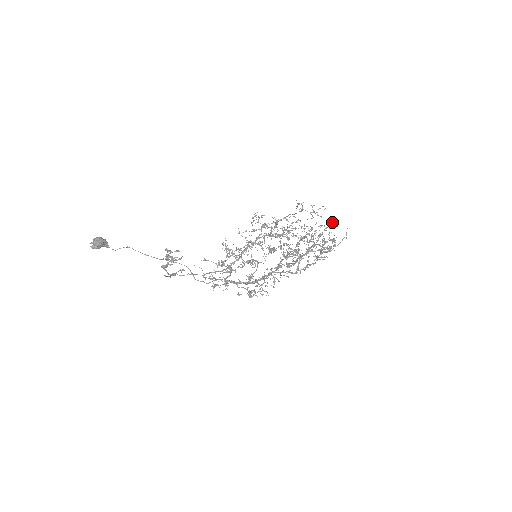
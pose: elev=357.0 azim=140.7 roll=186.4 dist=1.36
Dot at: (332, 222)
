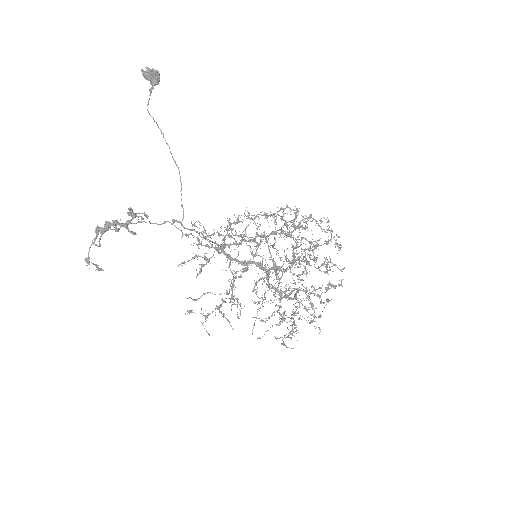
Dot at: occluded
